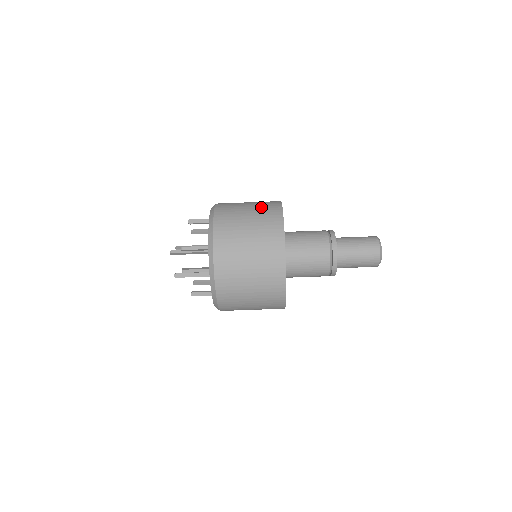
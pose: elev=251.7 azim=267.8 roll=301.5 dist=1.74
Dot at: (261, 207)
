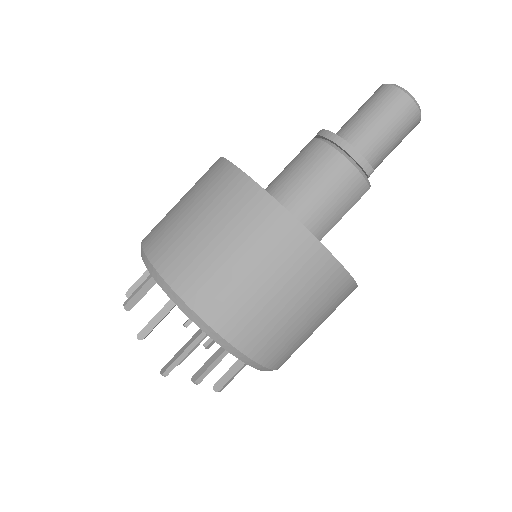
Dot at: occluded
